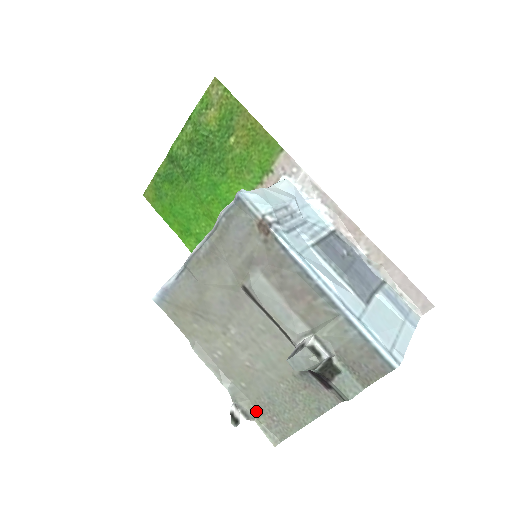
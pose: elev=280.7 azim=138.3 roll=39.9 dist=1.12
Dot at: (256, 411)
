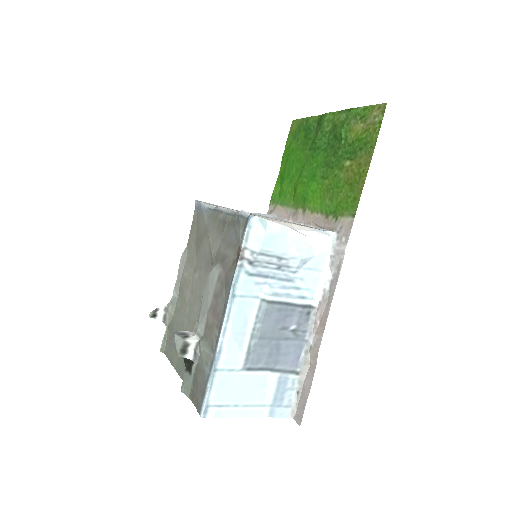
Dot at: (171, 324)
